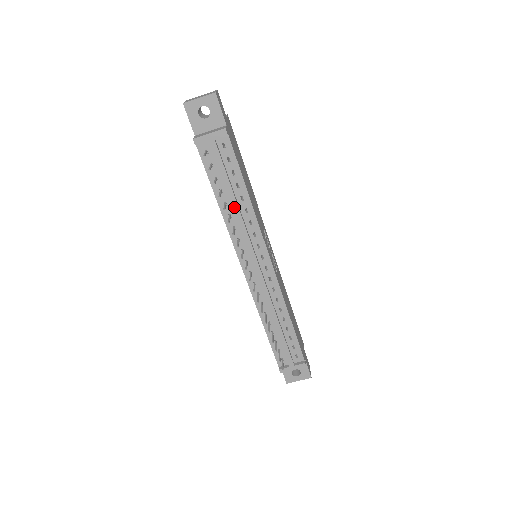
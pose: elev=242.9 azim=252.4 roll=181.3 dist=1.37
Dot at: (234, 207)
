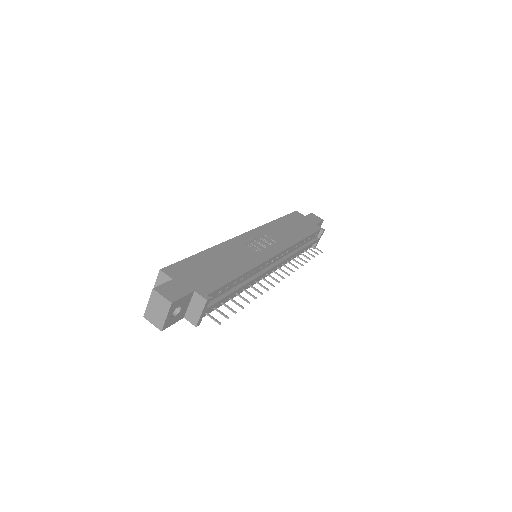
Dot at: (243, 288)
